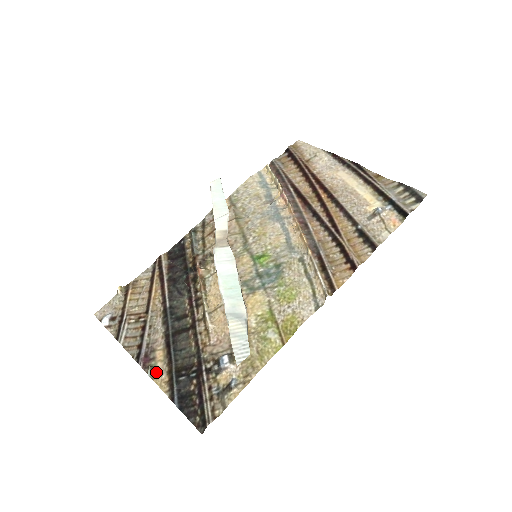
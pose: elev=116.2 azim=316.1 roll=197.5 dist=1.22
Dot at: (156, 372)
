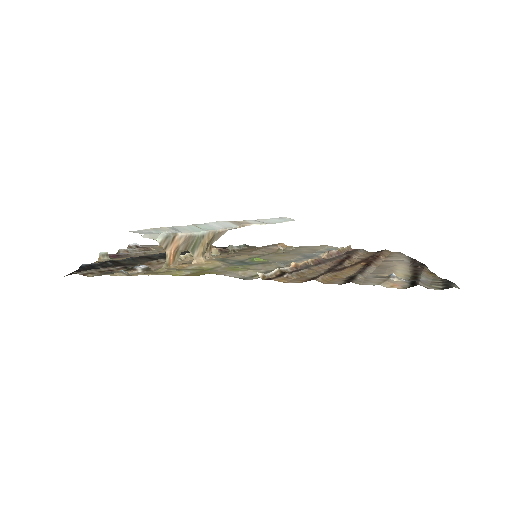
Dot at: (107, 260)
